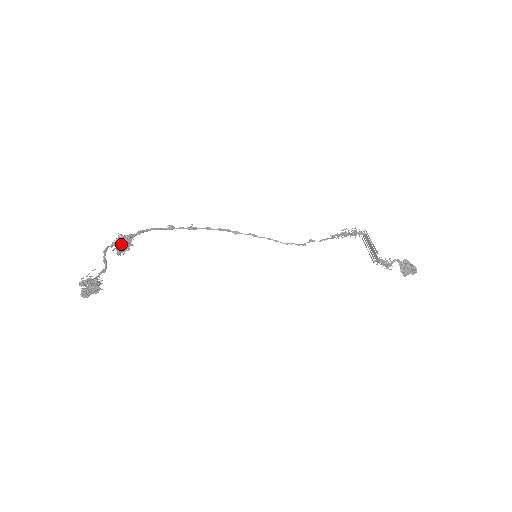
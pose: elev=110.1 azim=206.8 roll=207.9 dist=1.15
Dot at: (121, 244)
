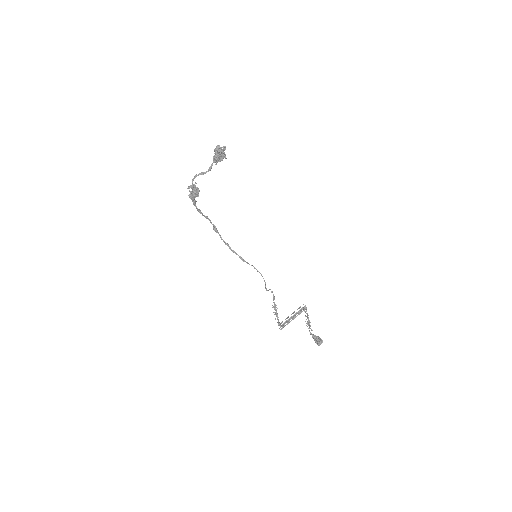
Dot at: (195, 189)
